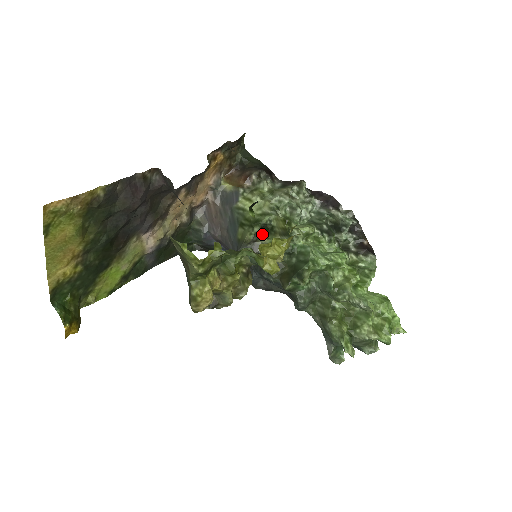
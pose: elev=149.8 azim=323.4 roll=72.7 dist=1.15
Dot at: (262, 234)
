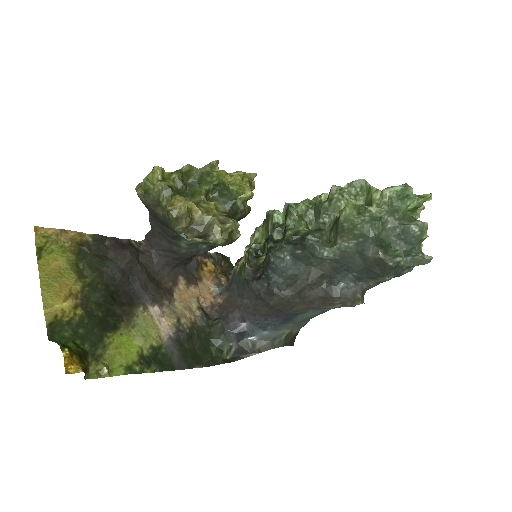
Dot at: (259, 256)
